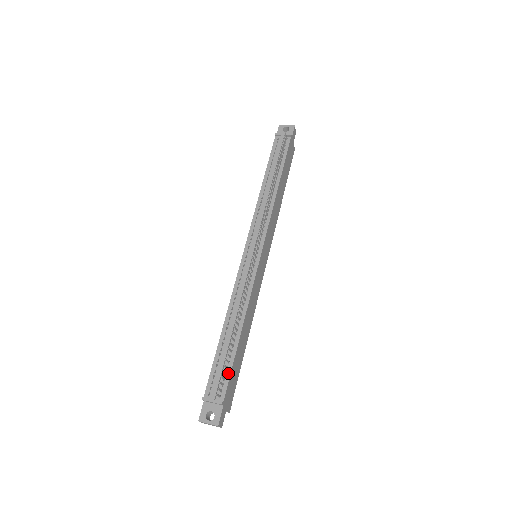
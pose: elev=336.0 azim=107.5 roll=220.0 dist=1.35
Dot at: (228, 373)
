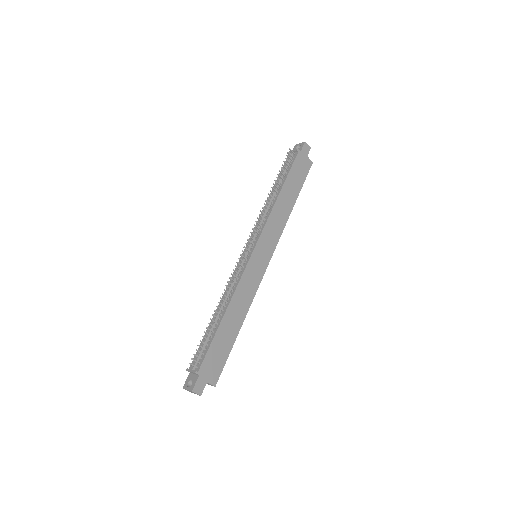
Dot at: (207, 349)
